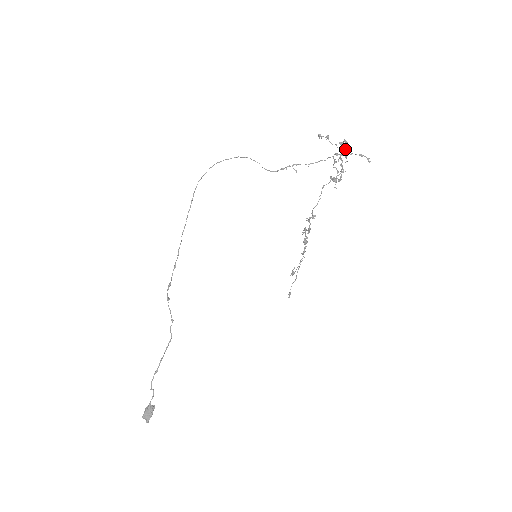
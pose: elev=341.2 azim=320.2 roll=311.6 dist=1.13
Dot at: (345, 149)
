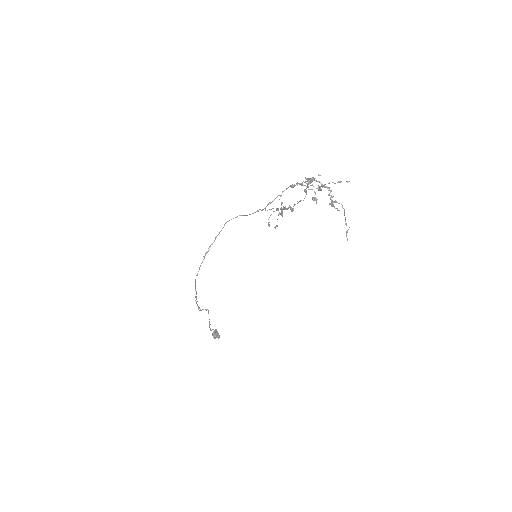
Dot at: occluded
